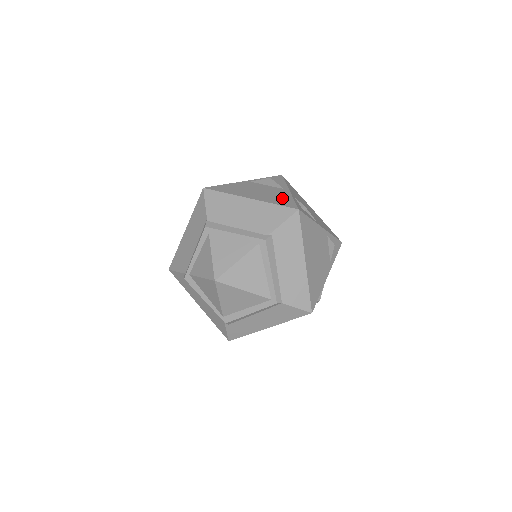
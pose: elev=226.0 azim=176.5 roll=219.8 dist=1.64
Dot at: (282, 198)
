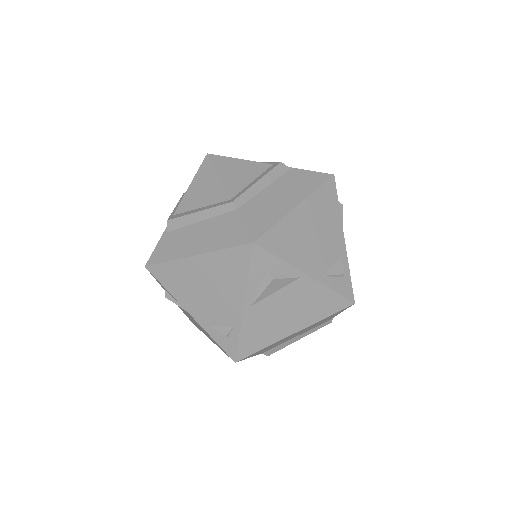
Dot at: occluded
